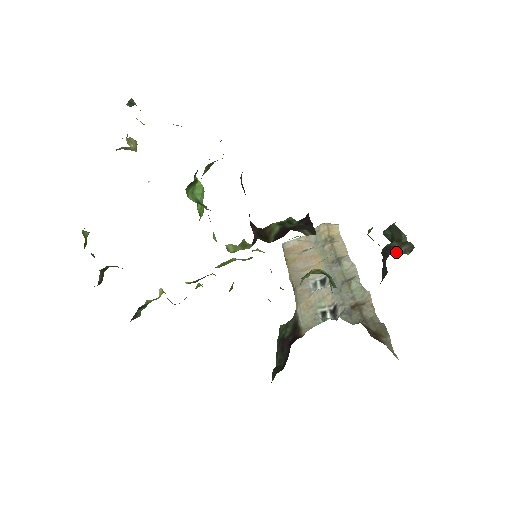
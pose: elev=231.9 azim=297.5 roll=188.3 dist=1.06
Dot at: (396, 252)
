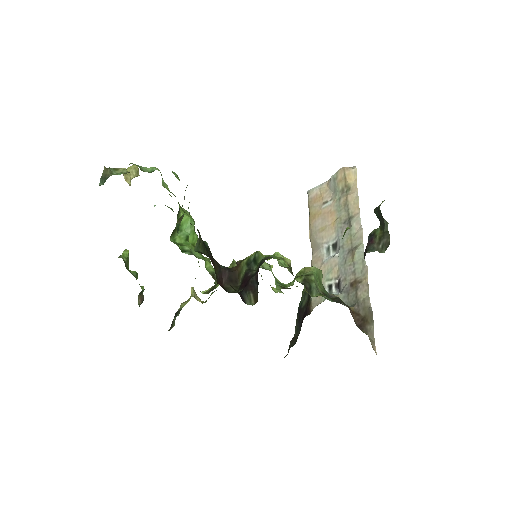
Dot at: (374, 247)
